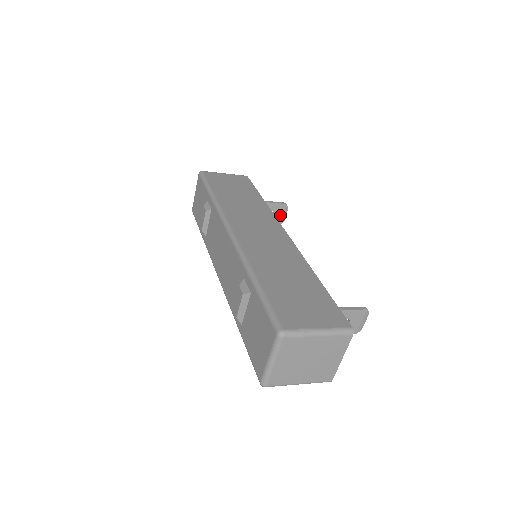
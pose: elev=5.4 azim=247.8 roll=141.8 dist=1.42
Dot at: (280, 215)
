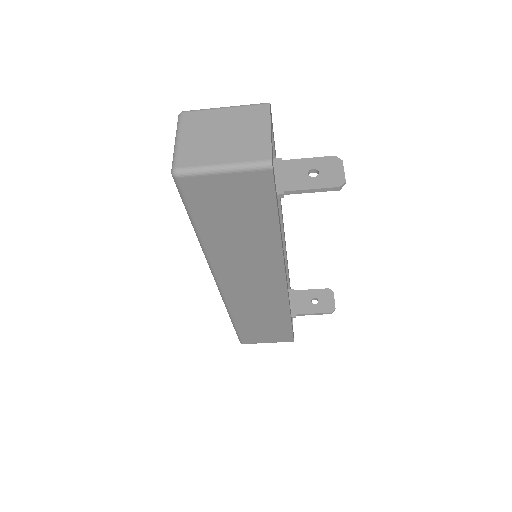
Dot at: (327, 302)
